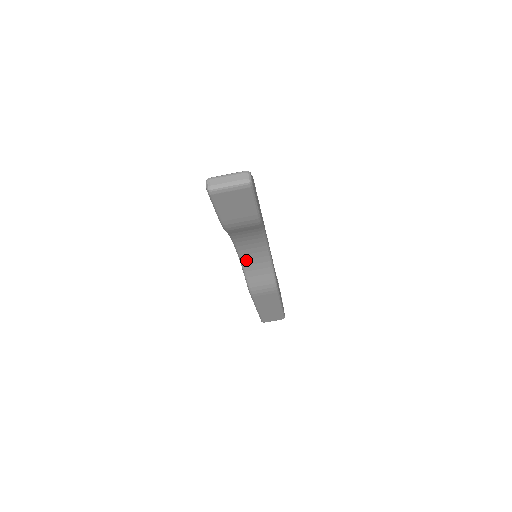
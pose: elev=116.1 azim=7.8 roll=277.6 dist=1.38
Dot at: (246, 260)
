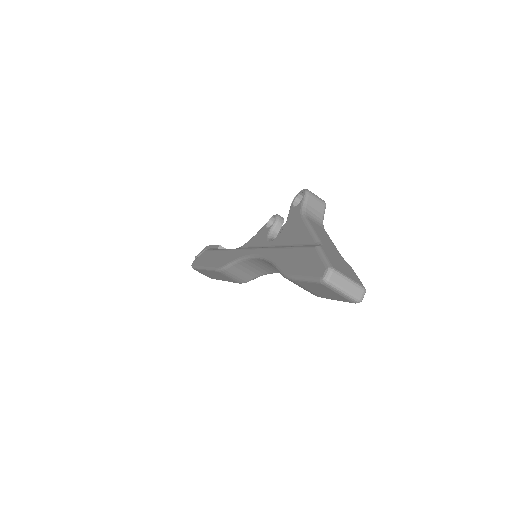
Dot at: (250, 262)
